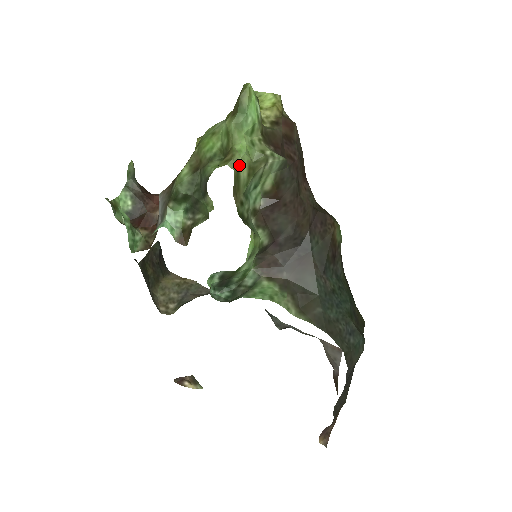
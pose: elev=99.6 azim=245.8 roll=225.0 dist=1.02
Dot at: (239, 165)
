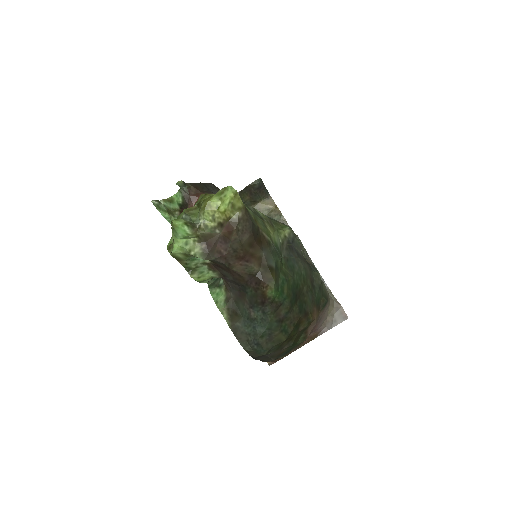
Dot at: (173, 254)
